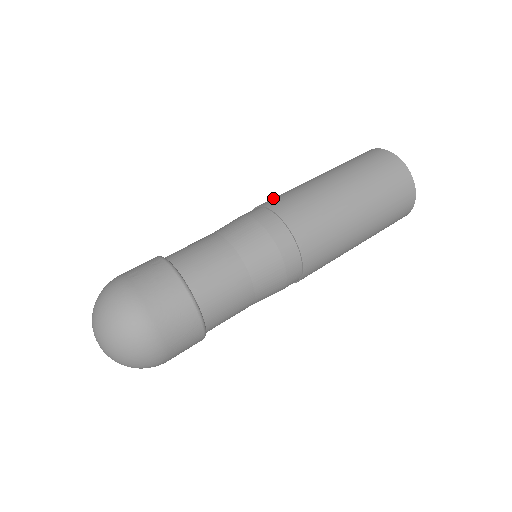
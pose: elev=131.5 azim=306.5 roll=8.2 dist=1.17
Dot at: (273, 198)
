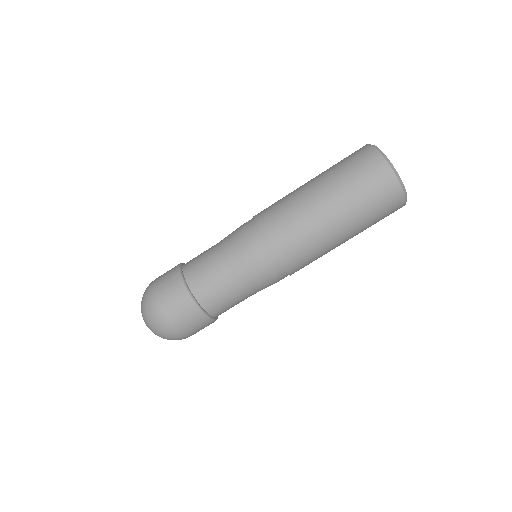
Dot at: (267, 211)
